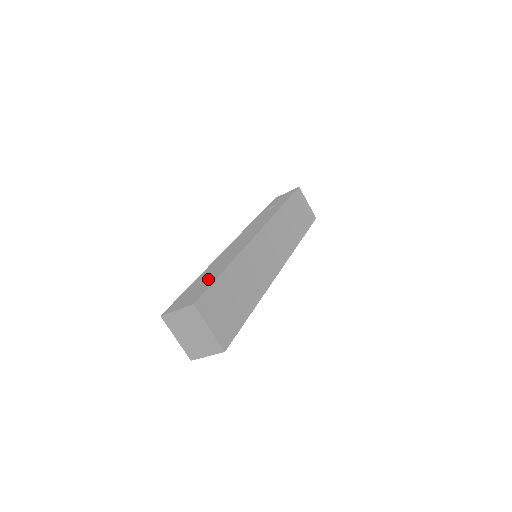
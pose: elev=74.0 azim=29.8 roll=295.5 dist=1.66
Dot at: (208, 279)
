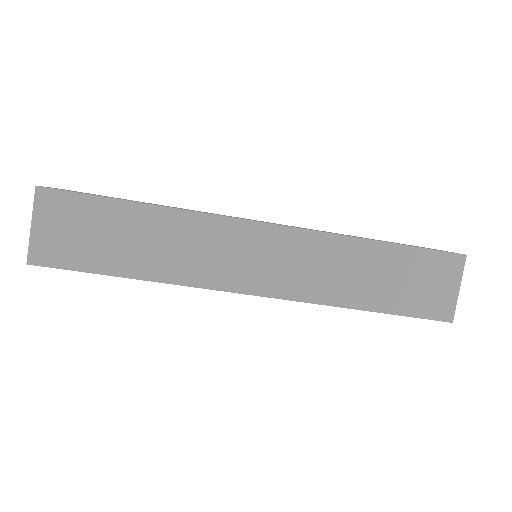
Dot at: occluded
